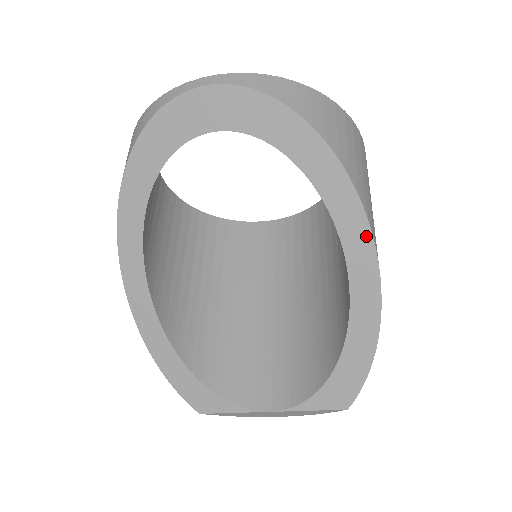
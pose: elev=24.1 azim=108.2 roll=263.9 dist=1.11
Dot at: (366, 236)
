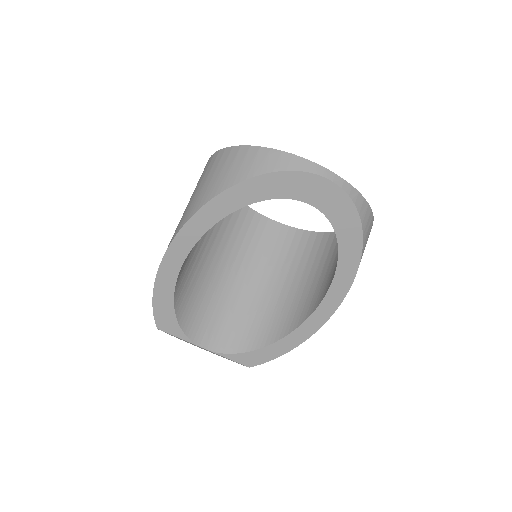
Dot at: (335, 306)
